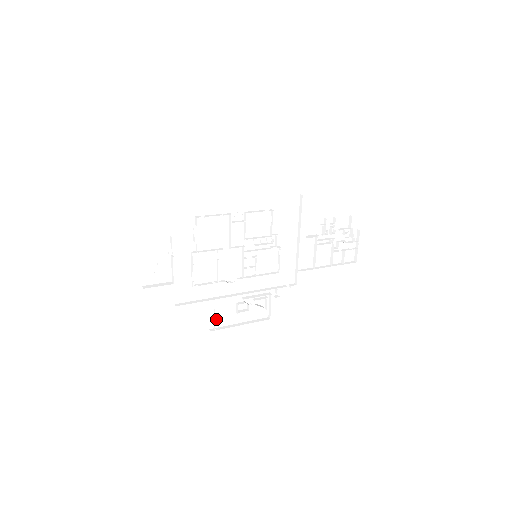
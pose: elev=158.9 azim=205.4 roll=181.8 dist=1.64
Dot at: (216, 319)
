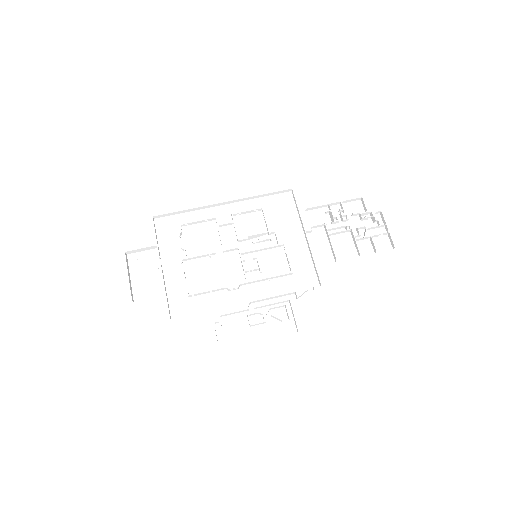
Dot at: (226, 337)
